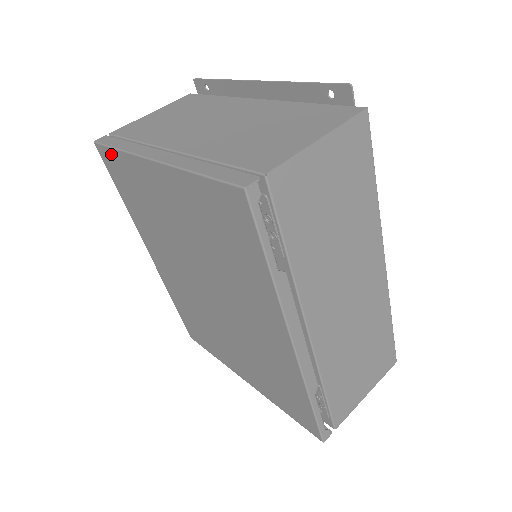
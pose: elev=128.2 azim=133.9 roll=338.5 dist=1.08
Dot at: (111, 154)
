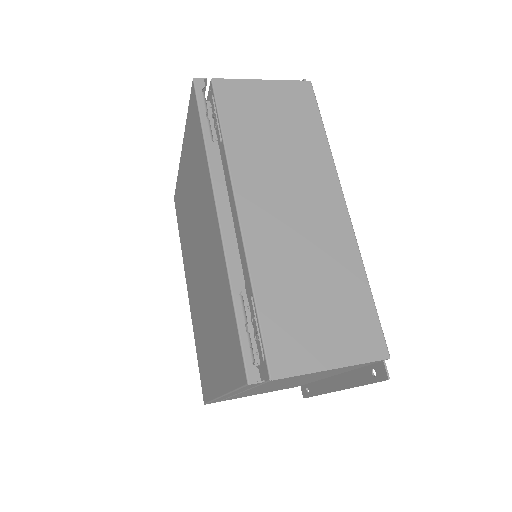
Dot at: (176, 191)
